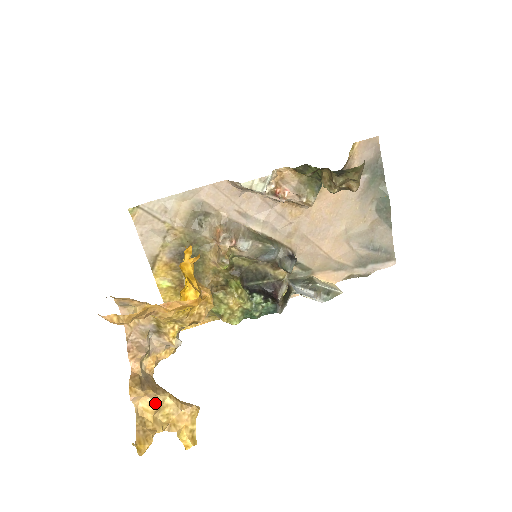
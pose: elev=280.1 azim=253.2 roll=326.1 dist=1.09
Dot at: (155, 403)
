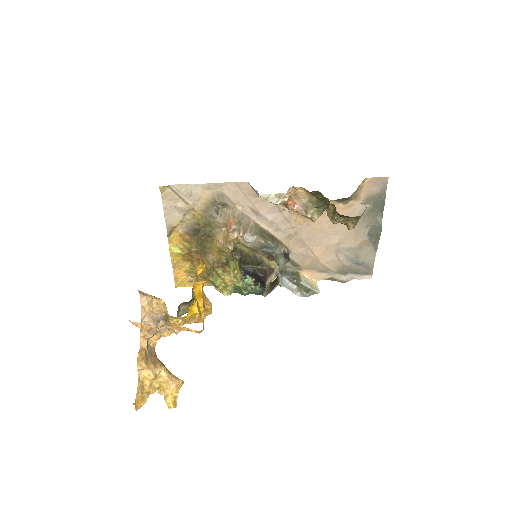
Dot at: (153, 374)
